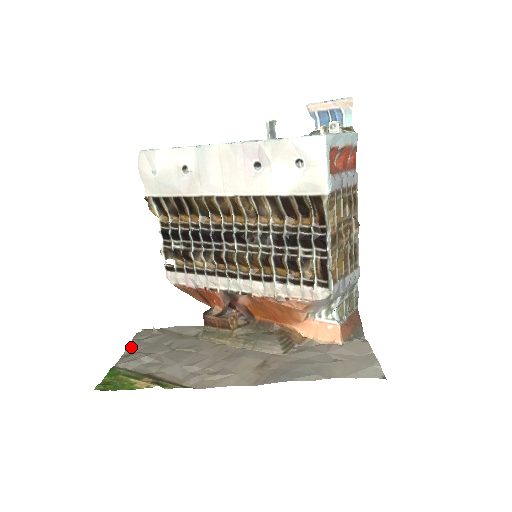
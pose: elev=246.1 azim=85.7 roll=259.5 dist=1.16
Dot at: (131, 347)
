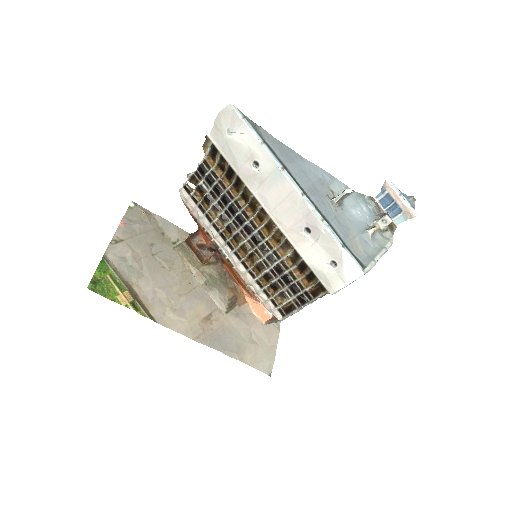
Dot at: (121, 230)
